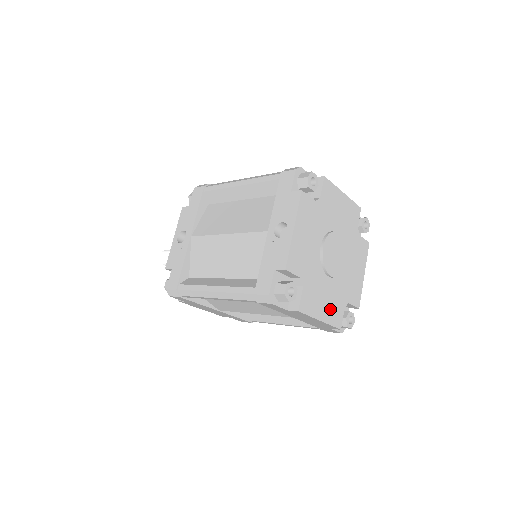
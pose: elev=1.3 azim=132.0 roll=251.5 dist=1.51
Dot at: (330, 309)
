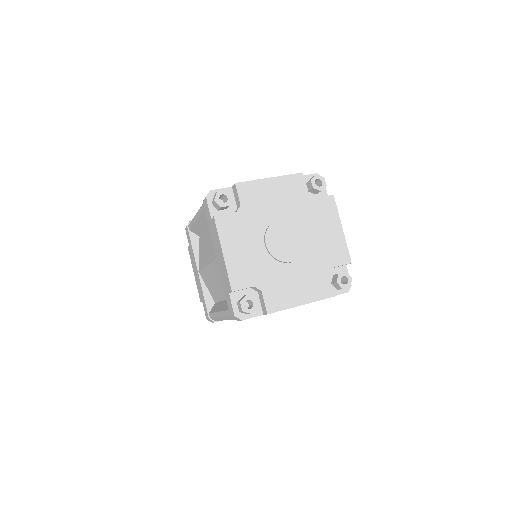
Dot at: (240, 263)
